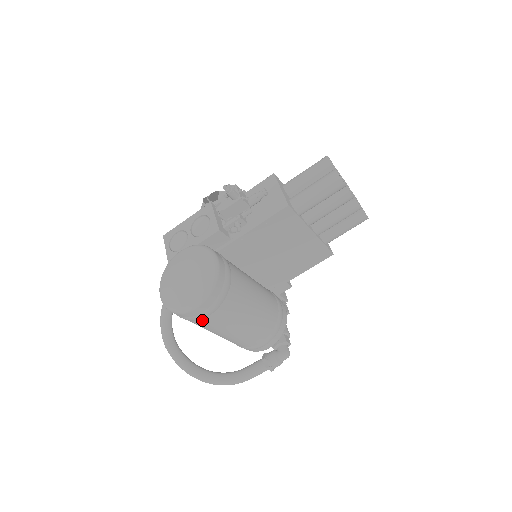
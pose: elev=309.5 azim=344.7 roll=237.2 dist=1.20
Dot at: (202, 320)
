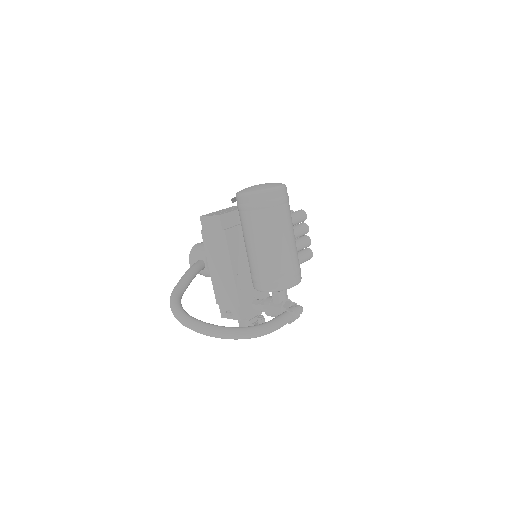
Dot at: (278, 207)
